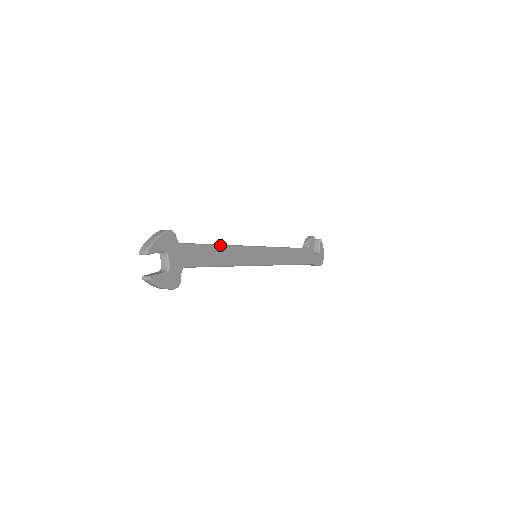
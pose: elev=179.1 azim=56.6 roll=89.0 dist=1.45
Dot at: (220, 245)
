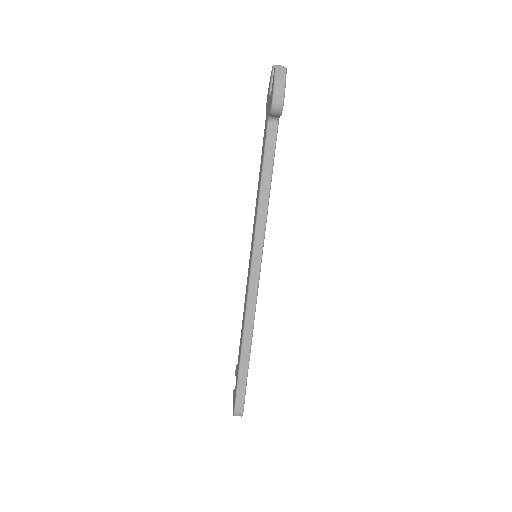
Dot at: occluded
